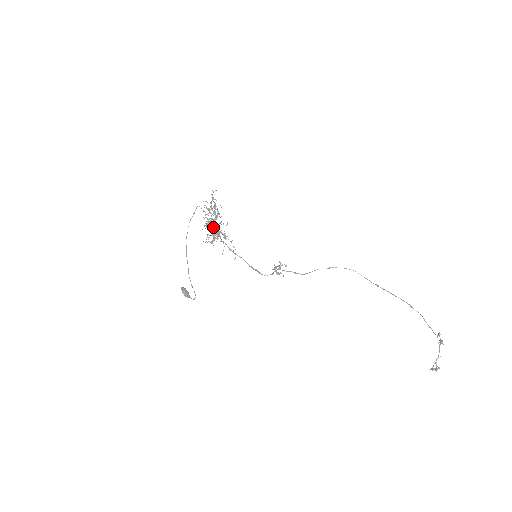
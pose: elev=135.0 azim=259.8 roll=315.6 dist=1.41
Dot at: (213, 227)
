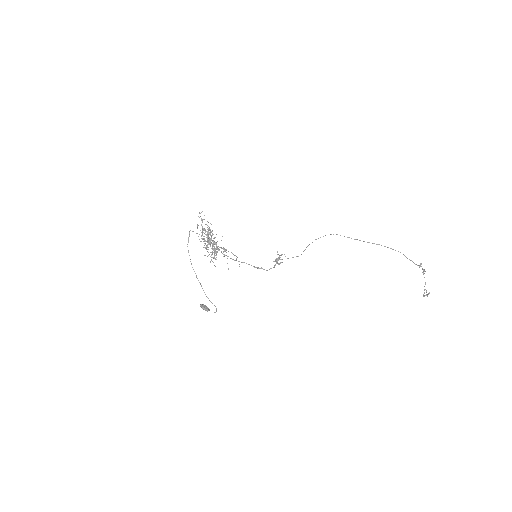
Dot at: occluded
